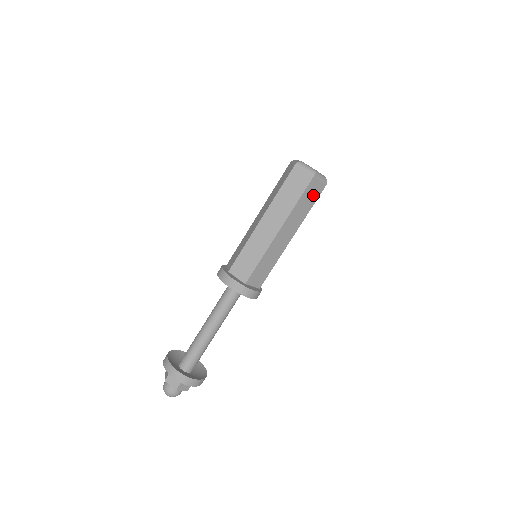
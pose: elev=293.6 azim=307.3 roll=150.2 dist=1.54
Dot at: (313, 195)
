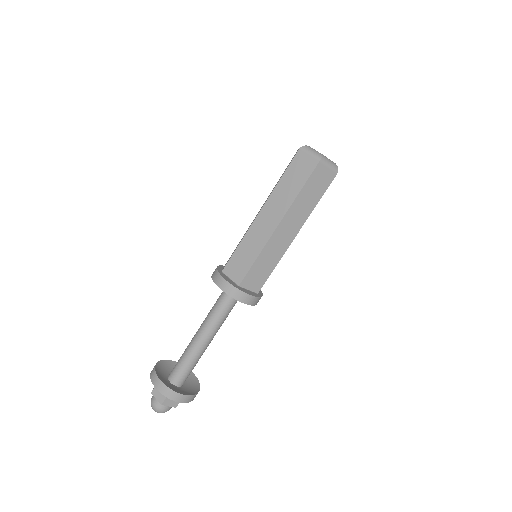
Dot at: (302, 173)
